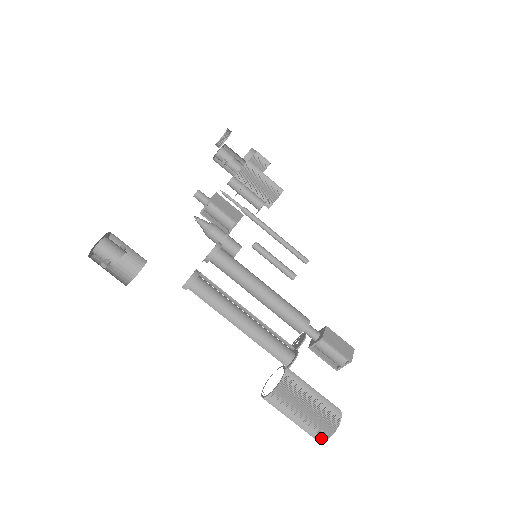
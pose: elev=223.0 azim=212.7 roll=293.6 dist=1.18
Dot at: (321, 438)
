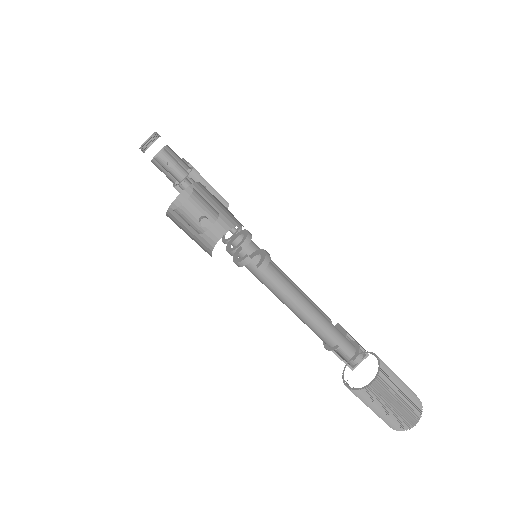
Dot at: (413, 422)
